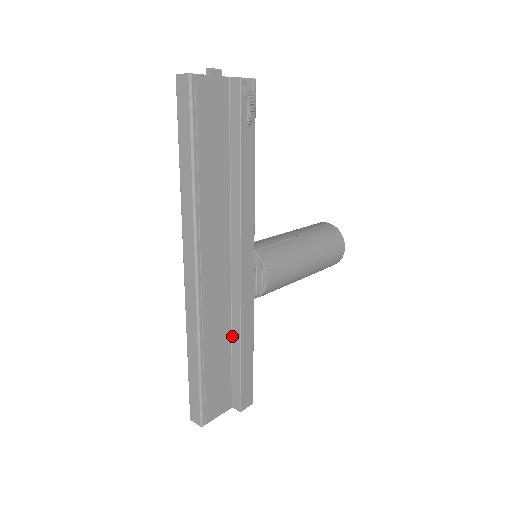
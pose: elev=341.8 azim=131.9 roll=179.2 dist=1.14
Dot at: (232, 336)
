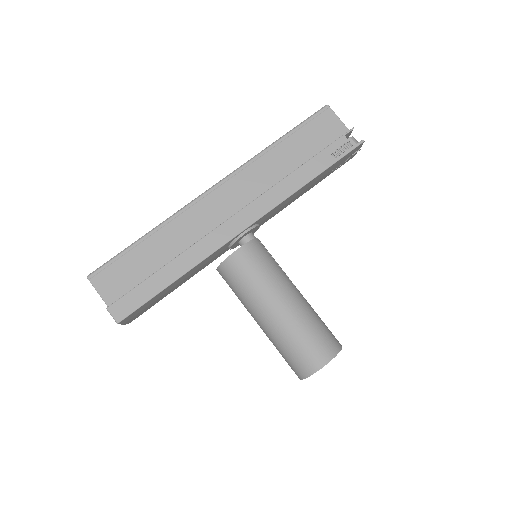
Dot at: occluded
